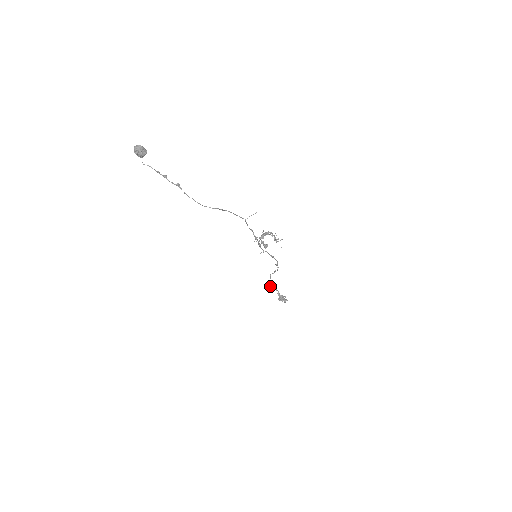
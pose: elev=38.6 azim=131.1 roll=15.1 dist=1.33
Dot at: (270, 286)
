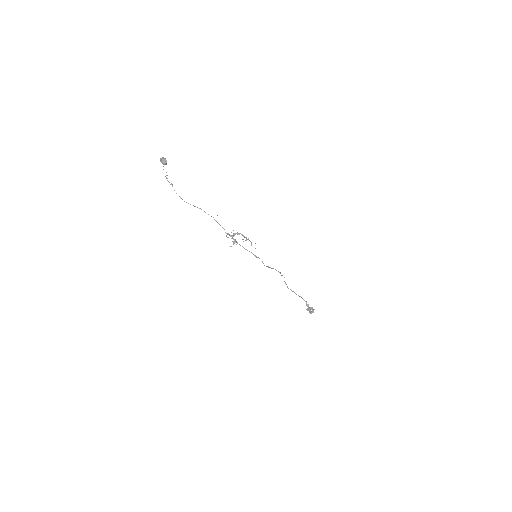
Dot at: (295, 293)
